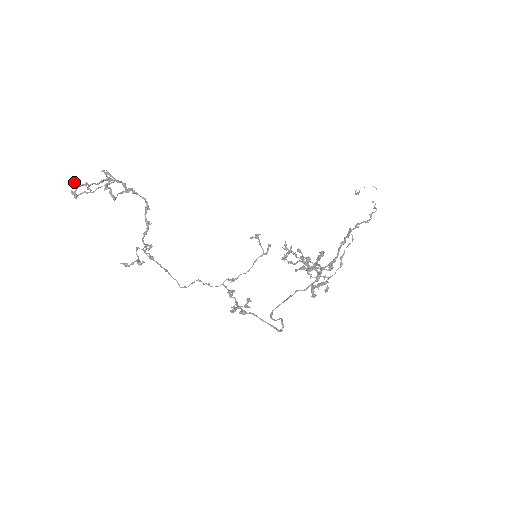
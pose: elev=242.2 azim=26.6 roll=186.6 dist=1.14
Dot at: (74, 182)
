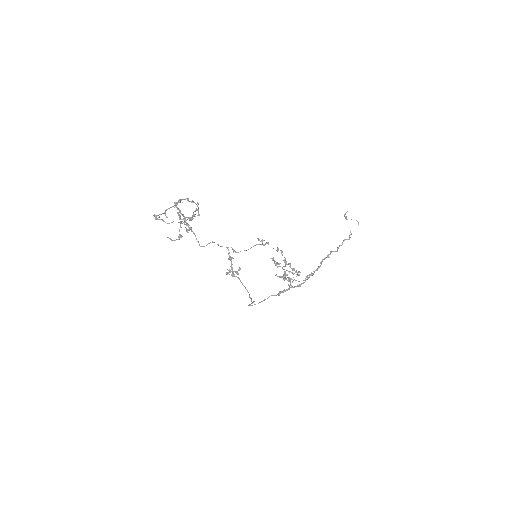
Dot at: occluded
